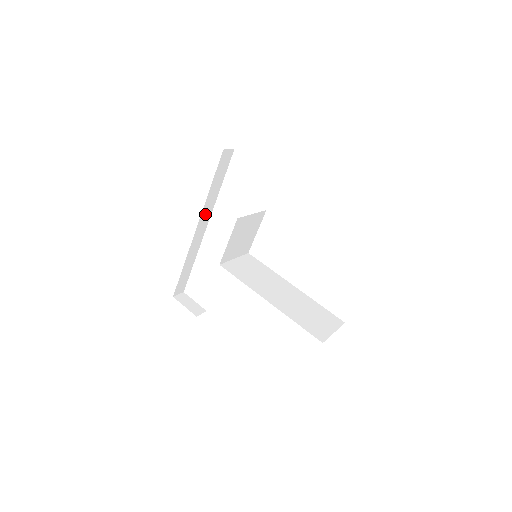
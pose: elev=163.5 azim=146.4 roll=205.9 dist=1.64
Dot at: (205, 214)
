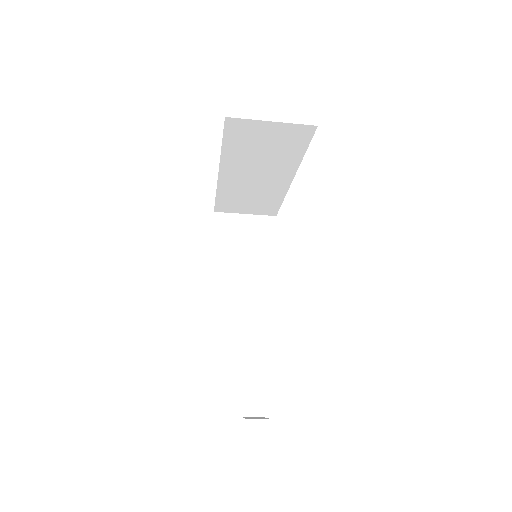
Dot at: (252, 282)
